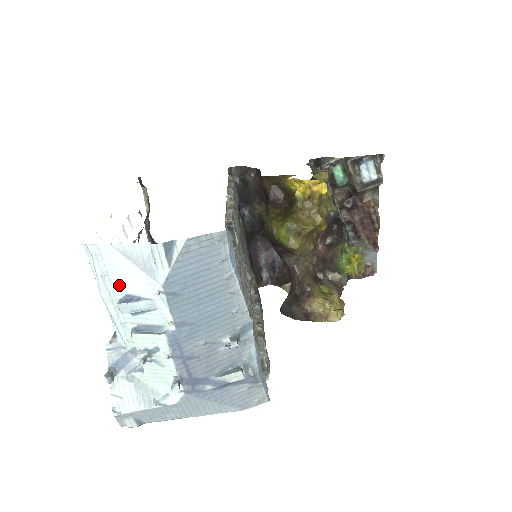
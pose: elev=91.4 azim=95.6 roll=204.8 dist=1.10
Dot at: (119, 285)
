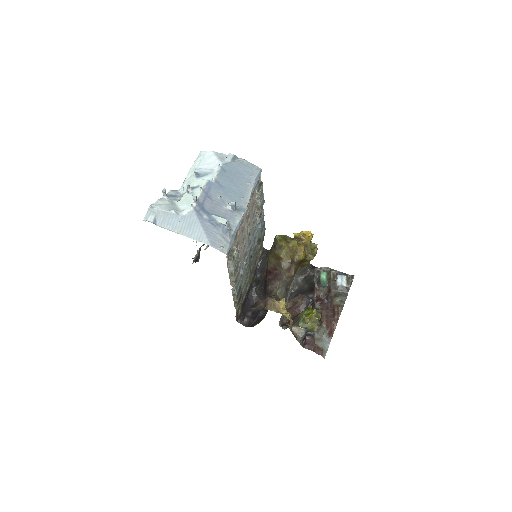
Dot at: (202, 166)
